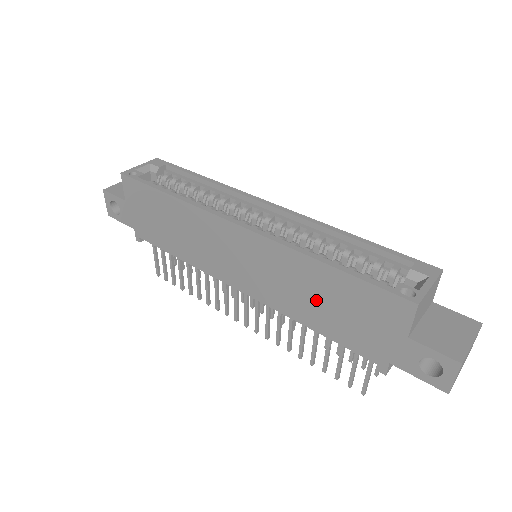
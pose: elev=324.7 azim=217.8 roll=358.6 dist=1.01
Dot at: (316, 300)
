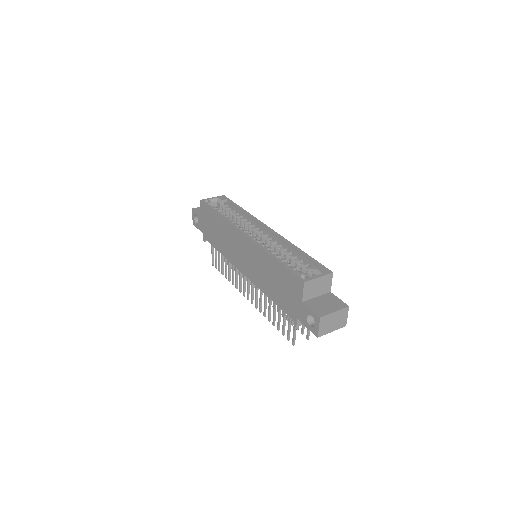
Dot at: (271, 280)
